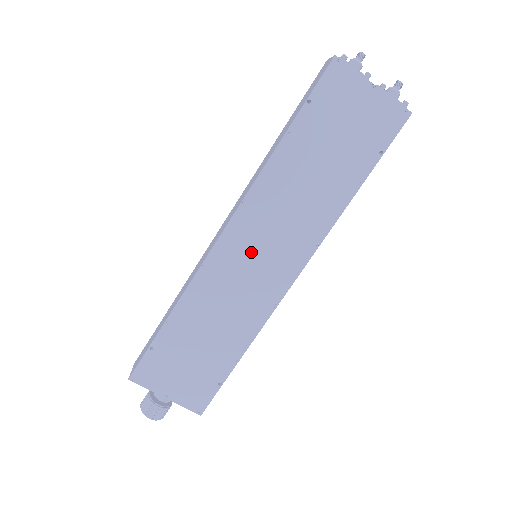
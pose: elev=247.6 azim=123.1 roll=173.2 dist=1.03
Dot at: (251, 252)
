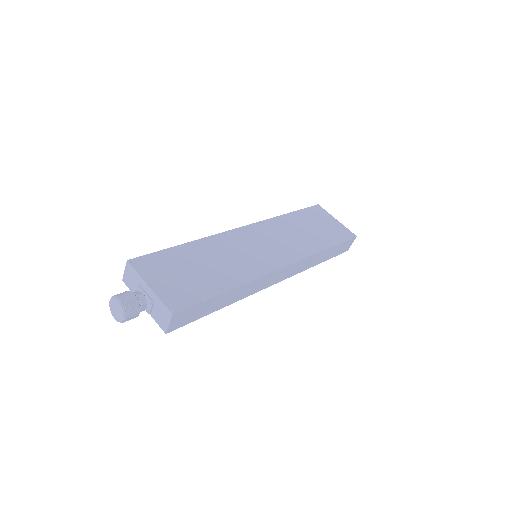
Dot at: (257, 242)
